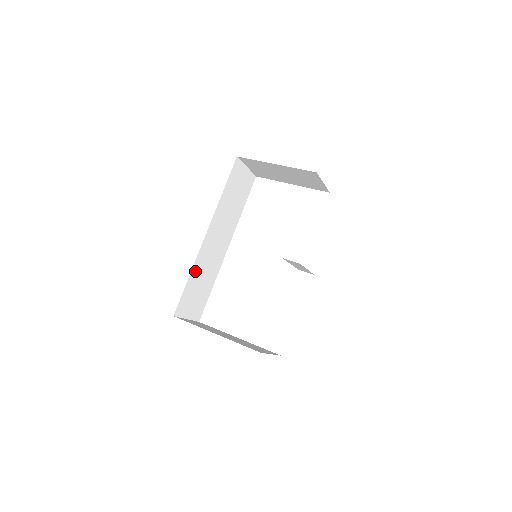
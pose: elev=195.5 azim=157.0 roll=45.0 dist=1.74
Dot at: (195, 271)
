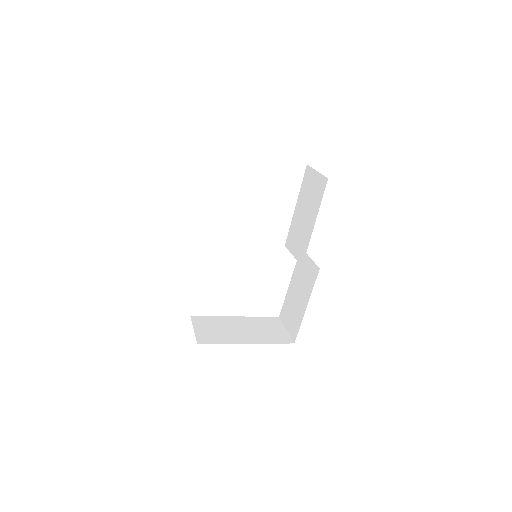
Dot at: occluded
